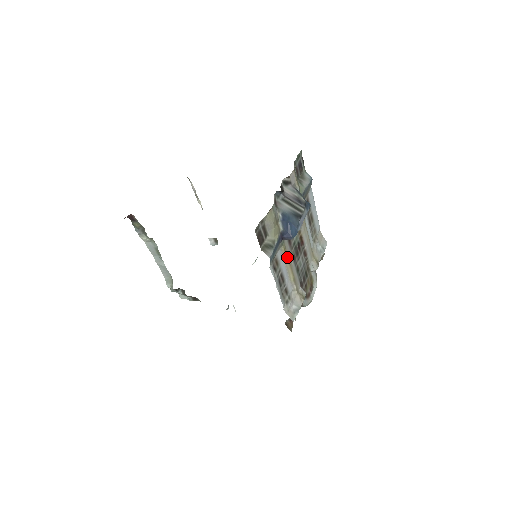
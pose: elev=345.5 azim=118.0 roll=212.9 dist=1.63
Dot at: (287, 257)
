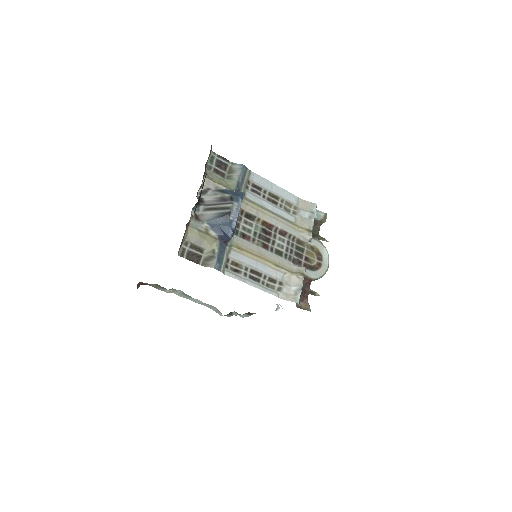
Dot at: (248, 252)
